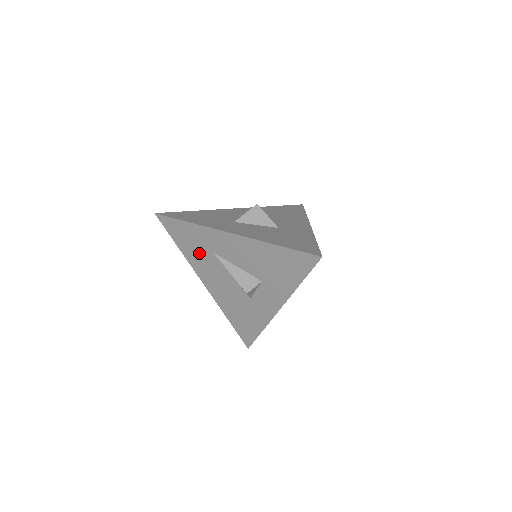
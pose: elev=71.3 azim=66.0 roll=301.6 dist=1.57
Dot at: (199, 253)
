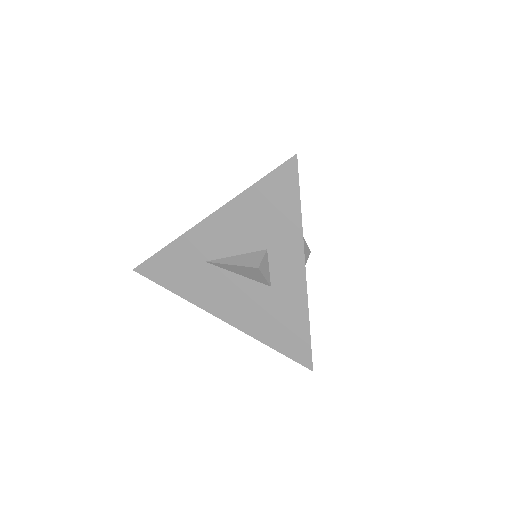
Dot at: (194, 278)
